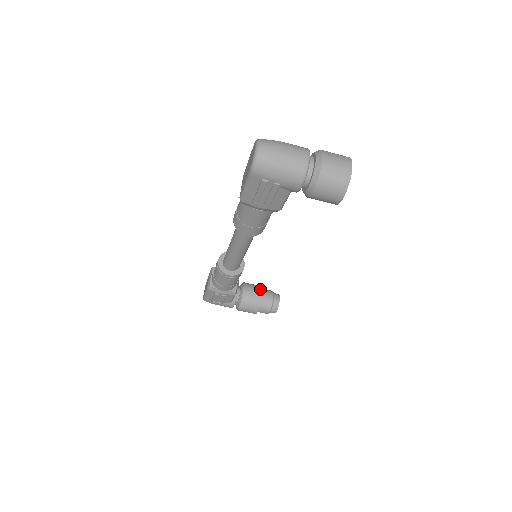
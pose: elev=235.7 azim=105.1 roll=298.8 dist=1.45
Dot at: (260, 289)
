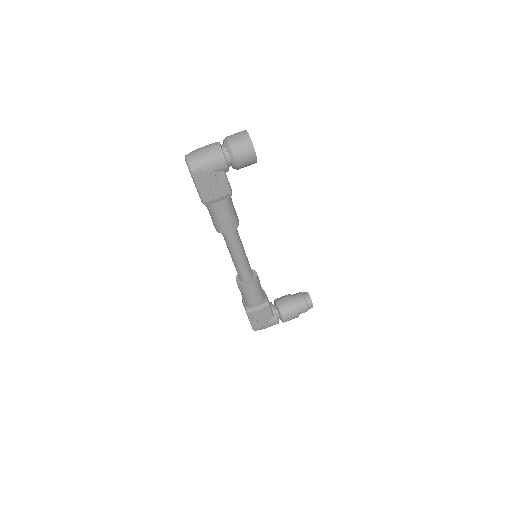
Dot at: (289, 295)
